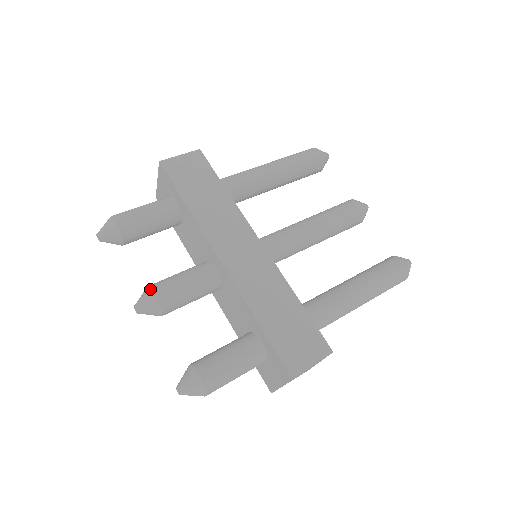
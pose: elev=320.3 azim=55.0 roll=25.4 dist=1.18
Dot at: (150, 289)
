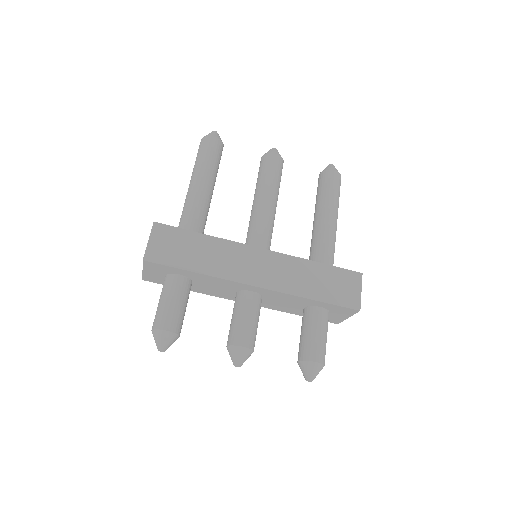
Dot at: (235, 347)
